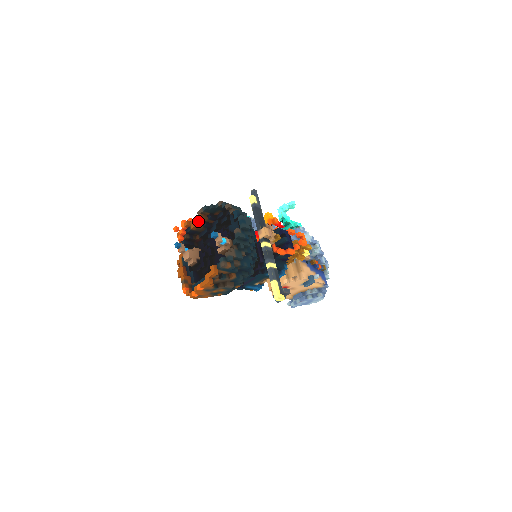
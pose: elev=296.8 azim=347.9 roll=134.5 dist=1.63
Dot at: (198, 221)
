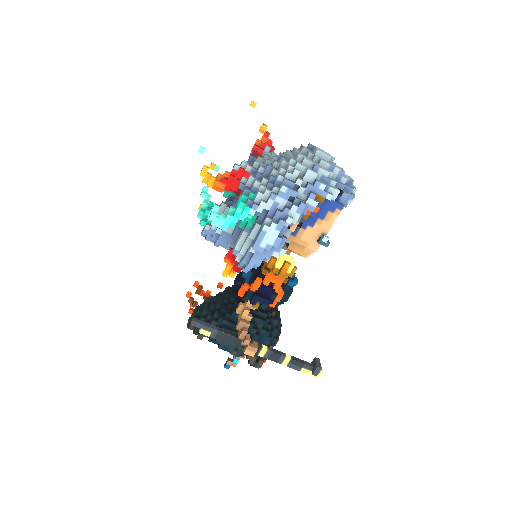
Dot at: occluded
